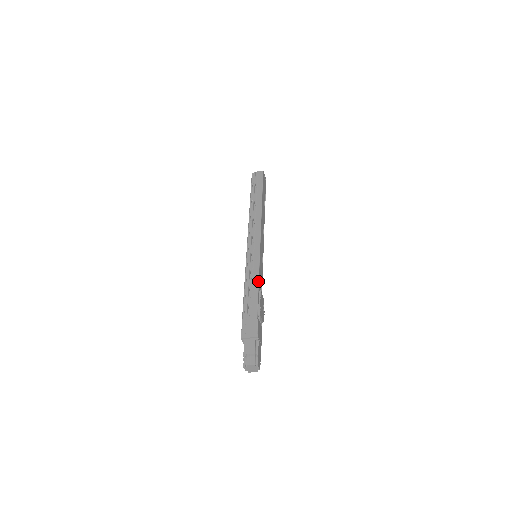
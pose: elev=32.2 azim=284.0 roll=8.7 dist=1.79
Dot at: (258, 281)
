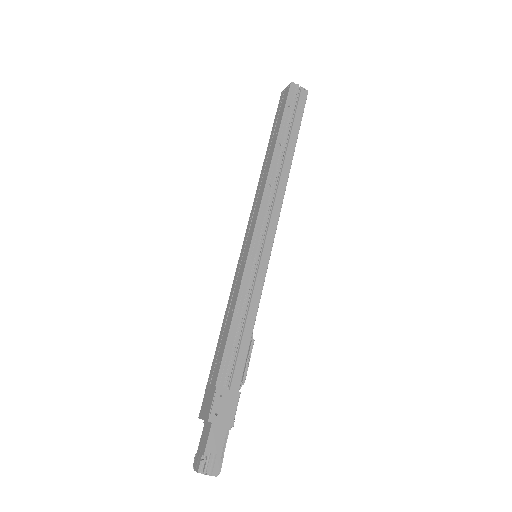
Dot at: (255, 318)
